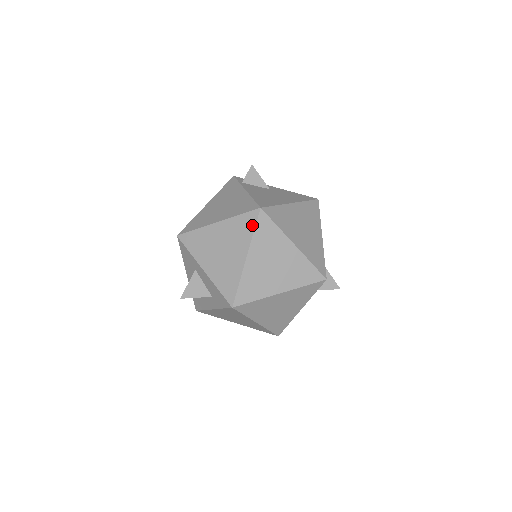
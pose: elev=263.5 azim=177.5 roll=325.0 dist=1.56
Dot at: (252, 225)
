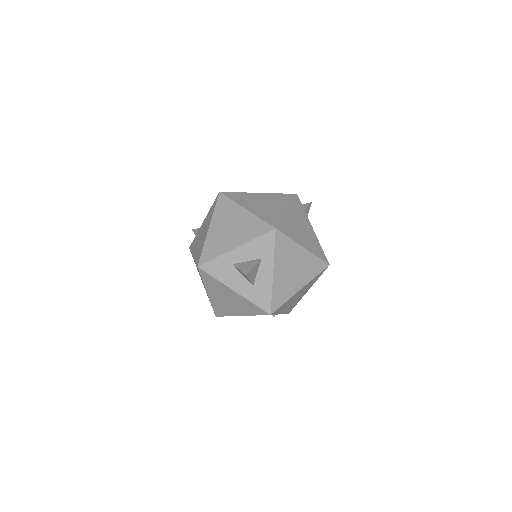
Dot at: (227, 200)
